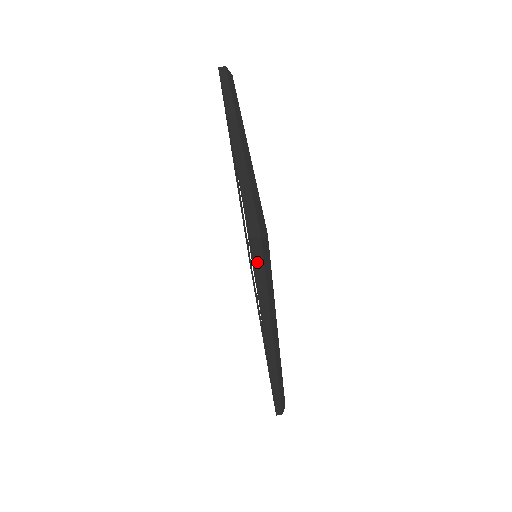
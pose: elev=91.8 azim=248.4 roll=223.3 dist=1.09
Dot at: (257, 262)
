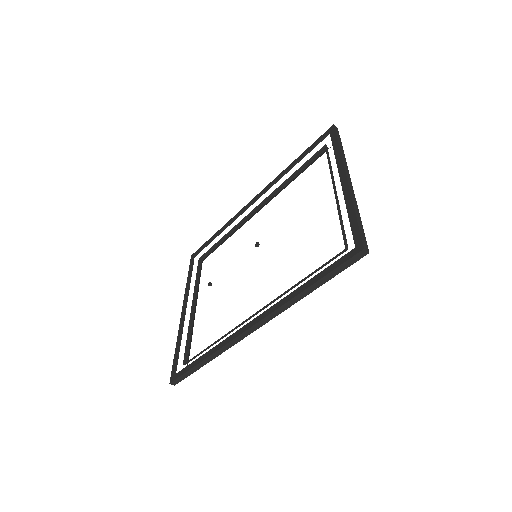
Dot at: (344, 265)
